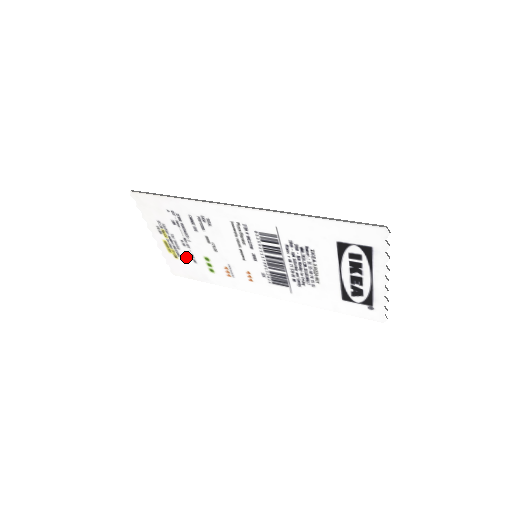
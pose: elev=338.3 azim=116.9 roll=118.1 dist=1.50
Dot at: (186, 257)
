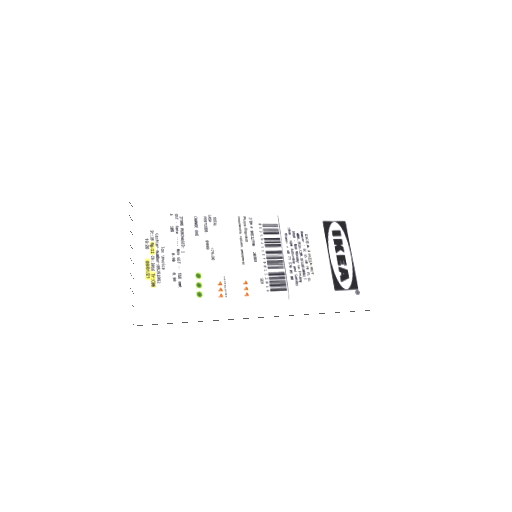
Dot at: (169, 281)
